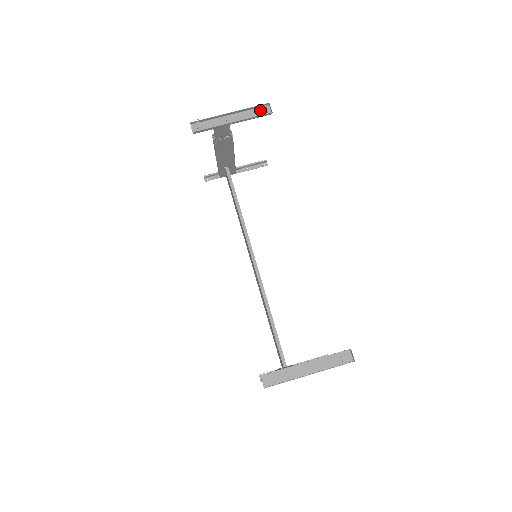
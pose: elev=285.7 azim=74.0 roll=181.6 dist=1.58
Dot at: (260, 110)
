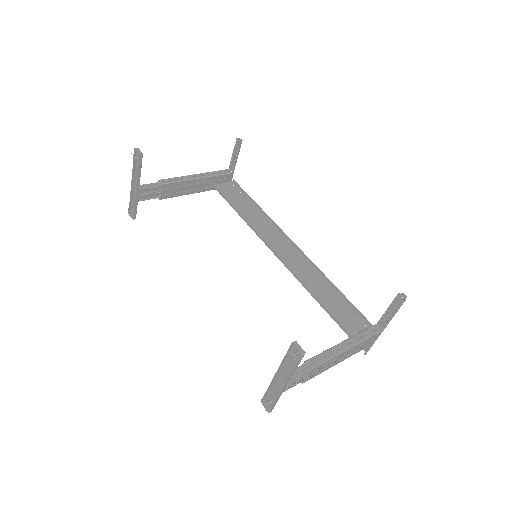
Dot at: (138, 159)
